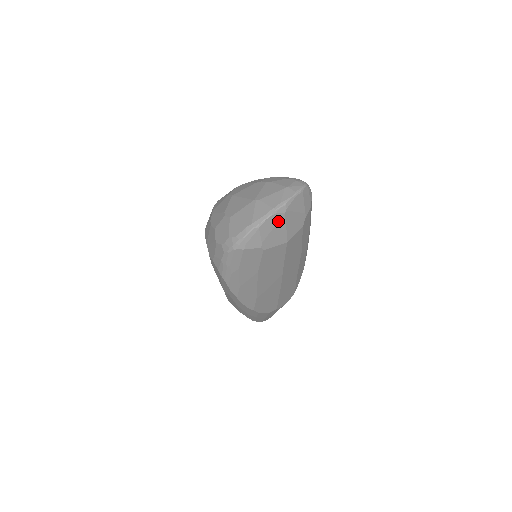
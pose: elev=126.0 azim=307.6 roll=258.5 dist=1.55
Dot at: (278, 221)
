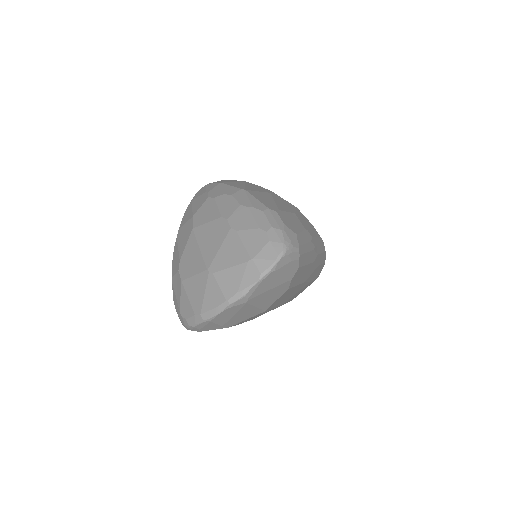
Dot at: (239, 309)
